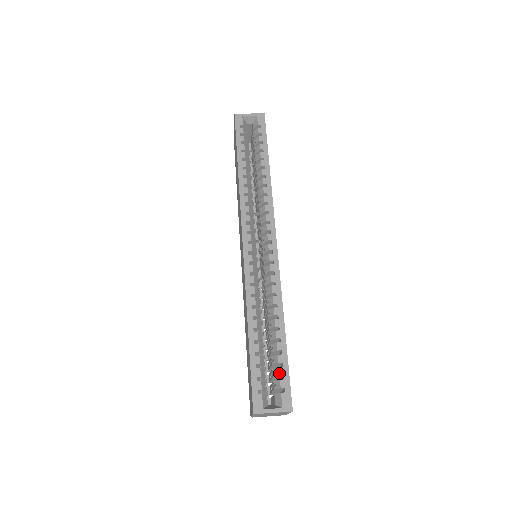
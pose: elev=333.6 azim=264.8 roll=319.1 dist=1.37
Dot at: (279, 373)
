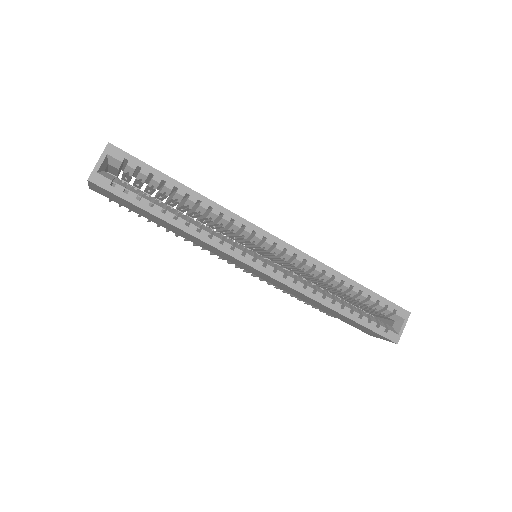
Dot at: (382, 307)
